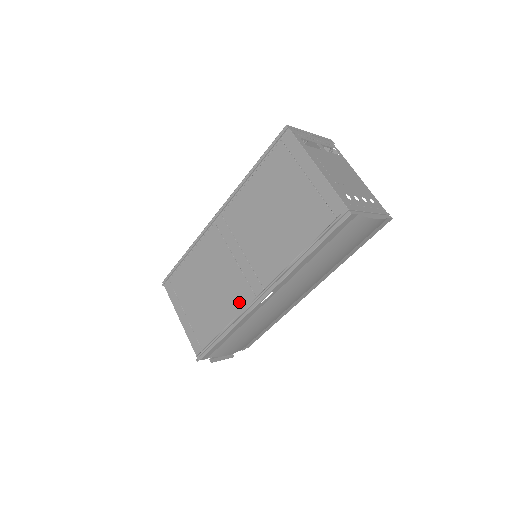
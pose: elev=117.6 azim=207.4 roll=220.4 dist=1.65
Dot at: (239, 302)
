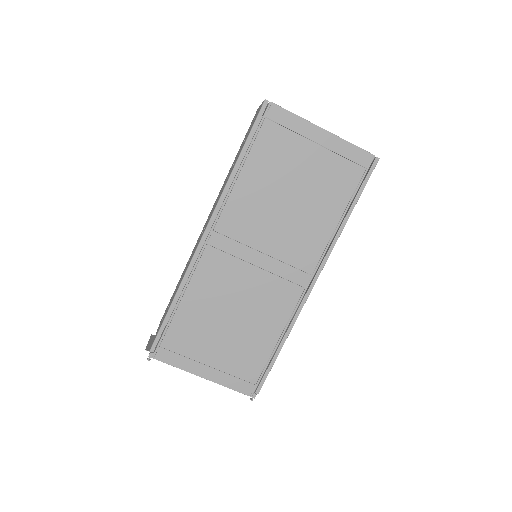
Dot at: (285, 306)
